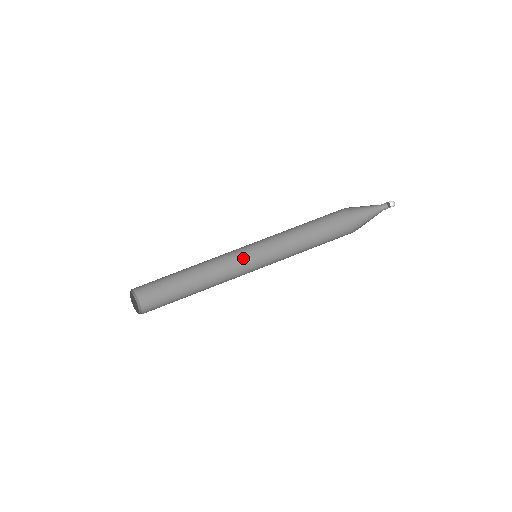
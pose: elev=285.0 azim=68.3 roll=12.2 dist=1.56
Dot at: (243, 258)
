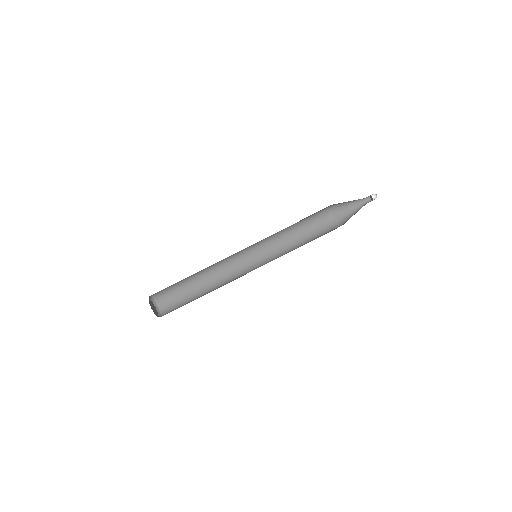
Dot at: (241, 251)
